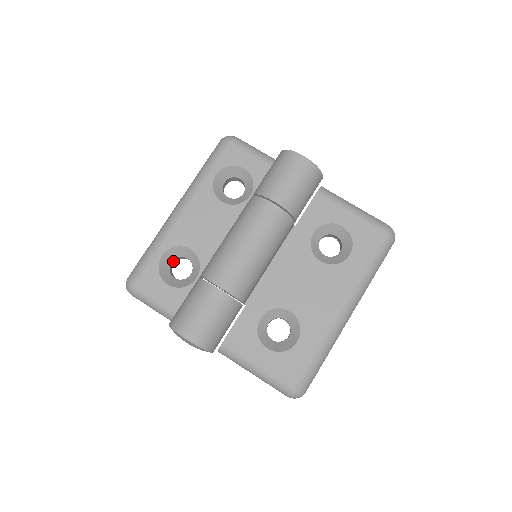
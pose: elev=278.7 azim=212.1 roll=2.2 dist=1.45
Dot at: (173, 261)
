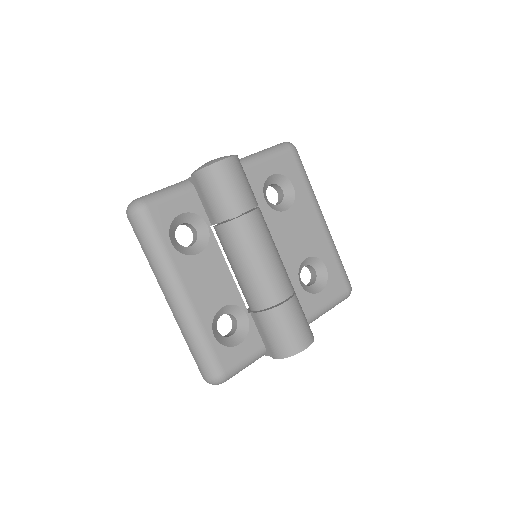
Dot at: occluded
